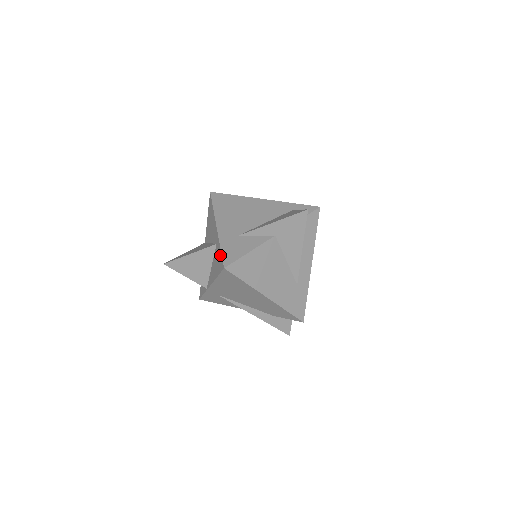
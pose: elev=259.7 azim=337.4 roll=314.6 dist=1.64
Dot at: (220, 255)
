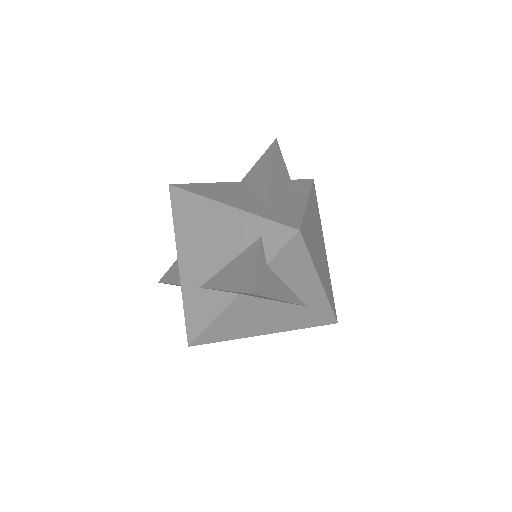
Dot at: (186, 317)
